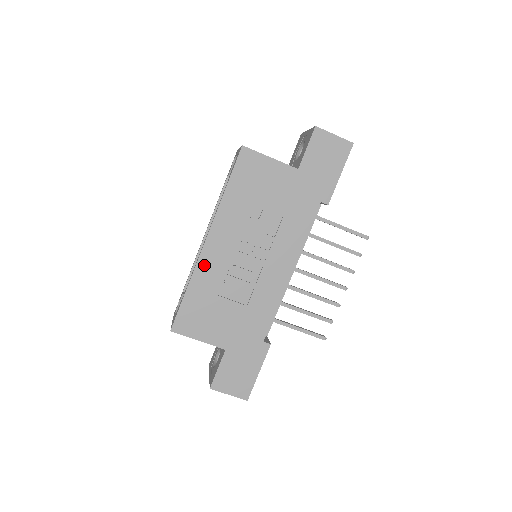
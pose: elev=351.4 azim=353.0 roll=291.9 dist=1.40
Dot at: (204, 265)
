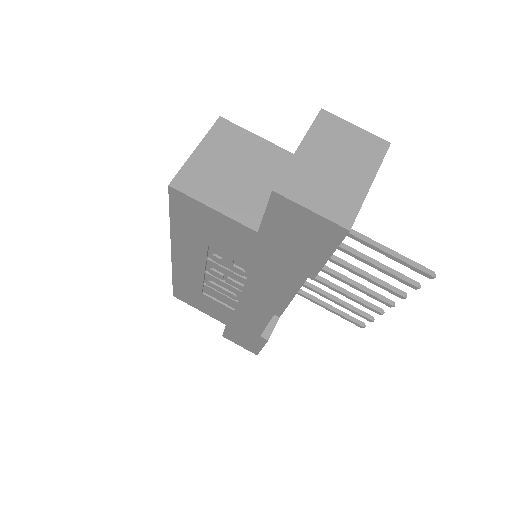
Dot at: (180, 271)
